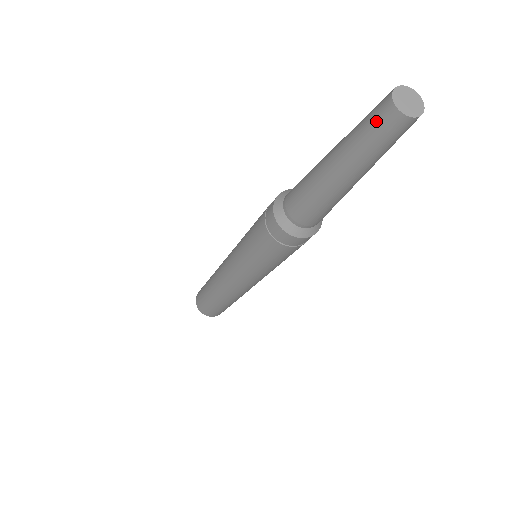
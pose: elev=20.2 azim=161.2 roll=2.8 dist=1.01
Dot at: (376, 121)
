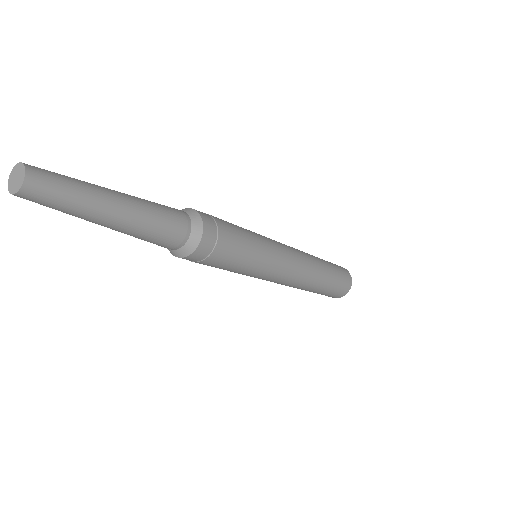
Dot at: (33, 200)
